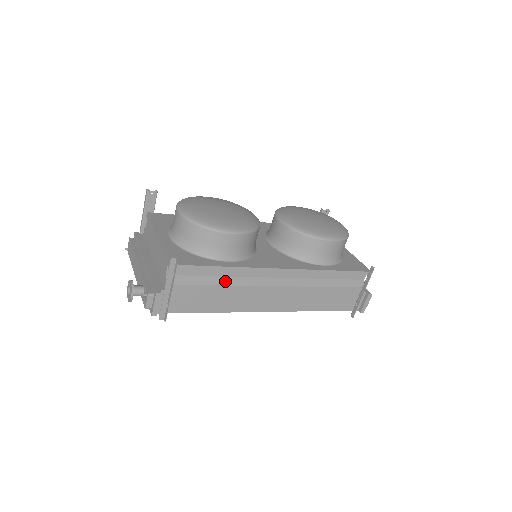
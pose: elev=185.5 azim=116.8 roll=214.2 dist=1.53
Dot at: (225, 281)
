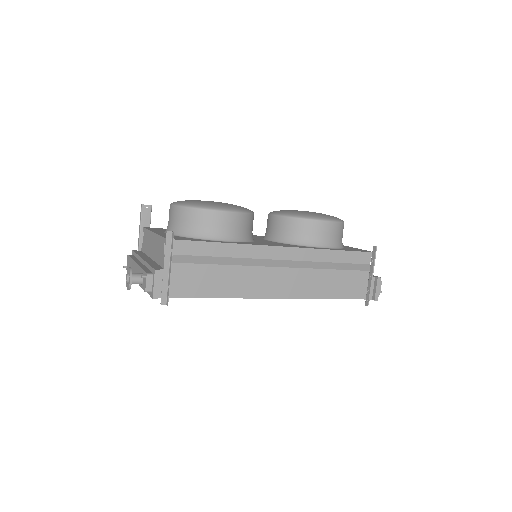
Dot at: (225, 261)
